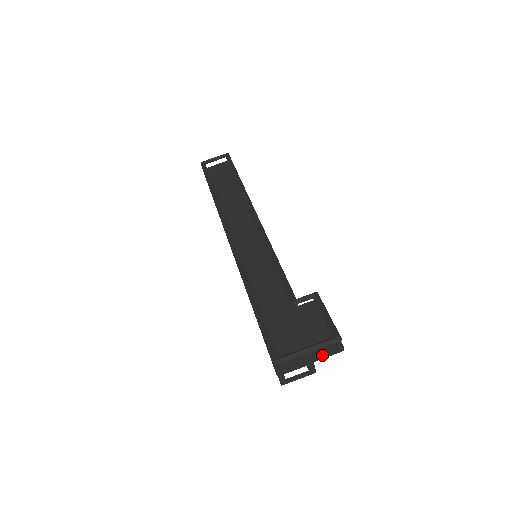
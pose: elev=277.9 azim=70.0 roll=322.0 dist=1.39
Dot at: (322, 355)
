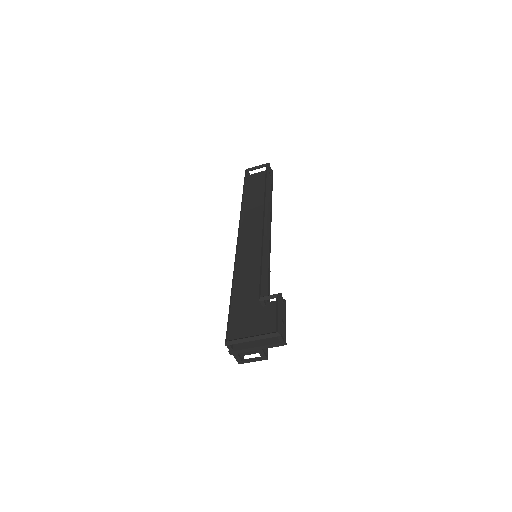
Dot at: (266, 345)
